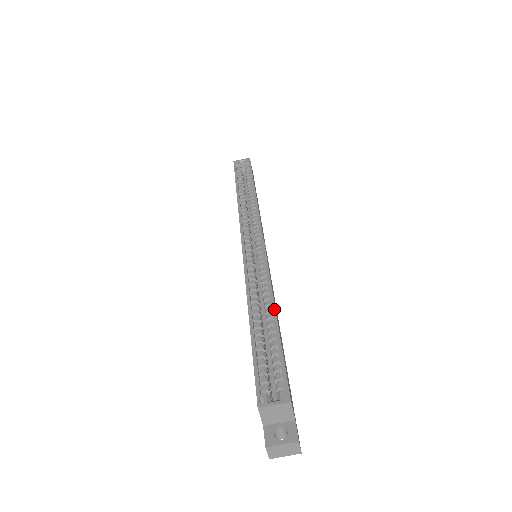
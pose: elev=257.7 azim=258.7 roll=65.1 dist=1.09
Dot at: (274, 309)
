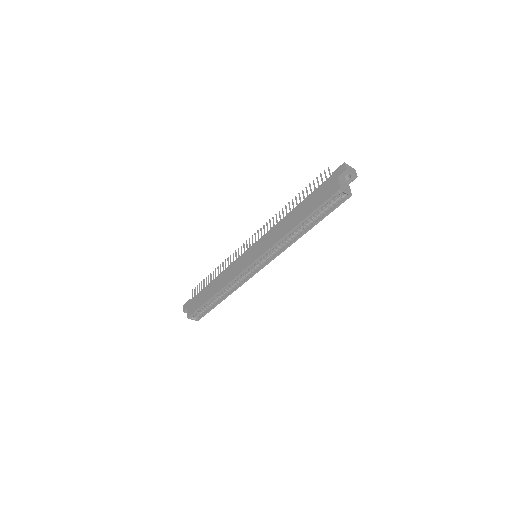
Dot at: occluded
